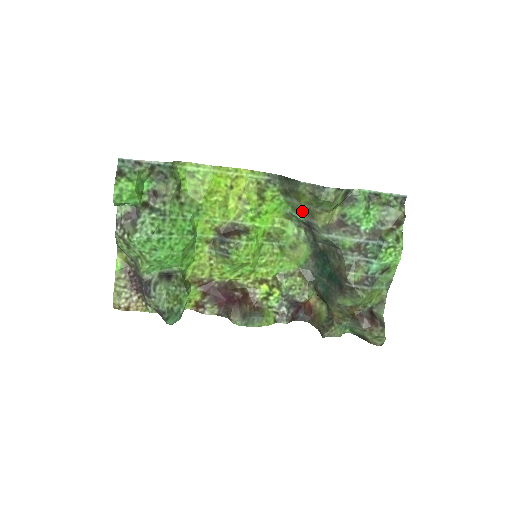
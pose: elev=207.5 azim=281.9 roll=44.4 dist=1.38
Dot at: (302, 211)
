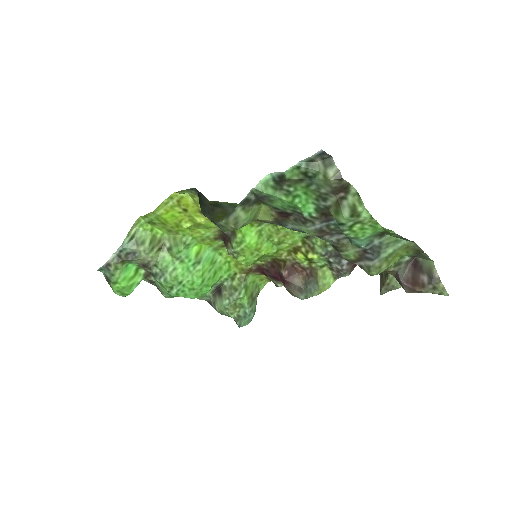
Dot at: occluded
